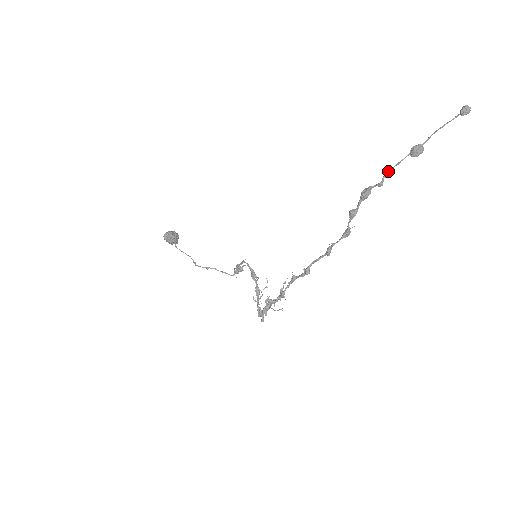
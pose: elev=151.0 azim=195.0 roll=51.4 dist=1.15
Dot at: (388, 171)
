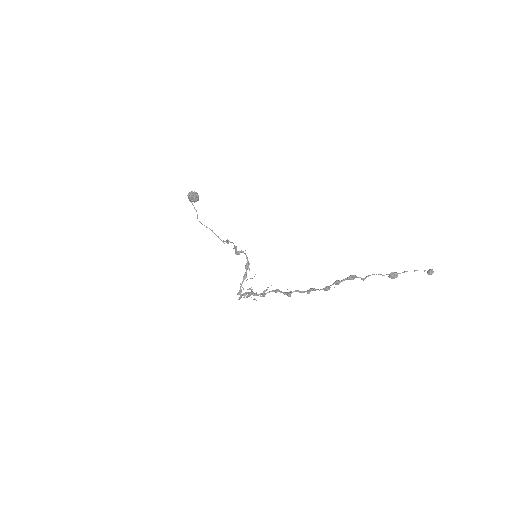
Dot at: occluded
